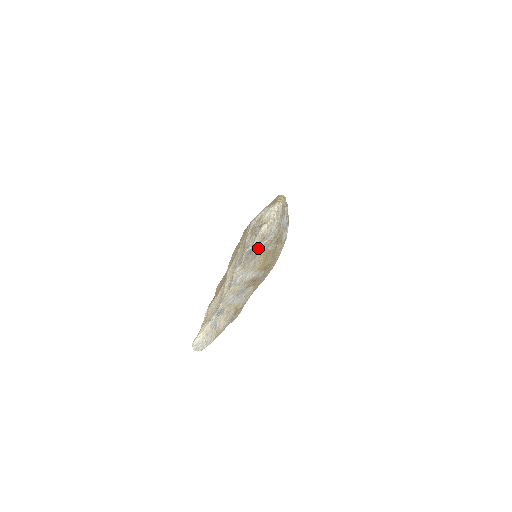
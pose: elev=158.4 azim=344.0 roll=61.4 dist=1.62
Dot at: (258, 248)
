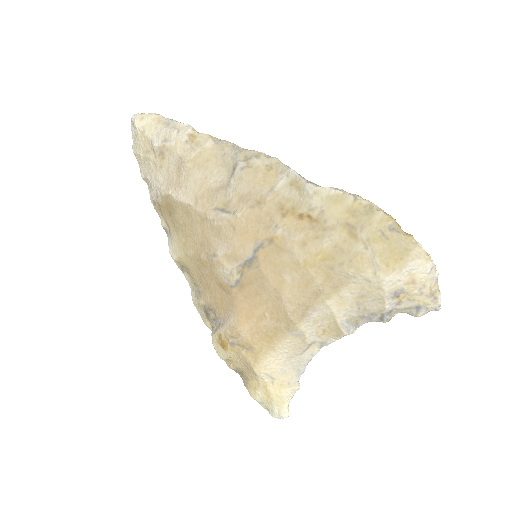
Dot at: occluded
